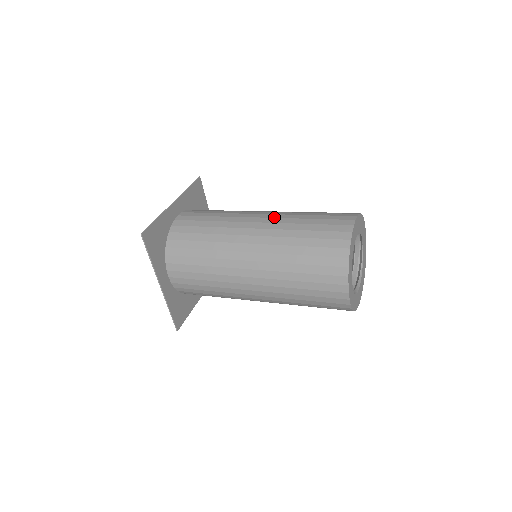
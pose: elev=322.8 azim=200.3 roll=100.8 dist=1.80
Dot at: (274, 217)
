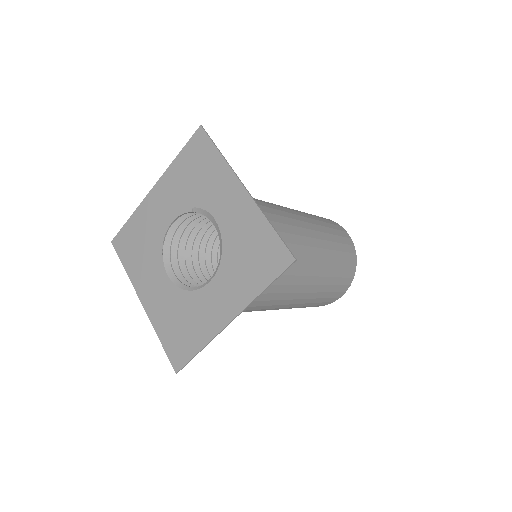
Dot at: (309, 222)
